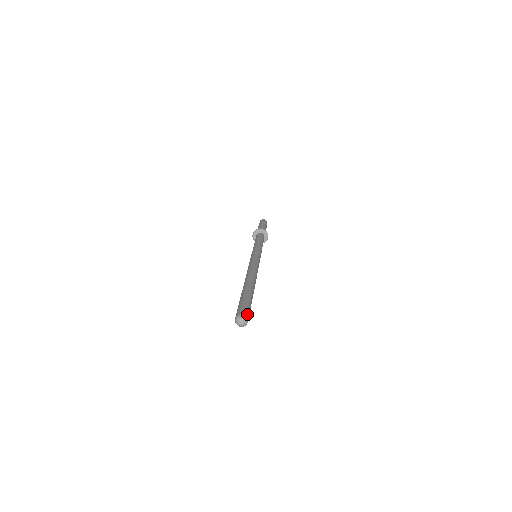
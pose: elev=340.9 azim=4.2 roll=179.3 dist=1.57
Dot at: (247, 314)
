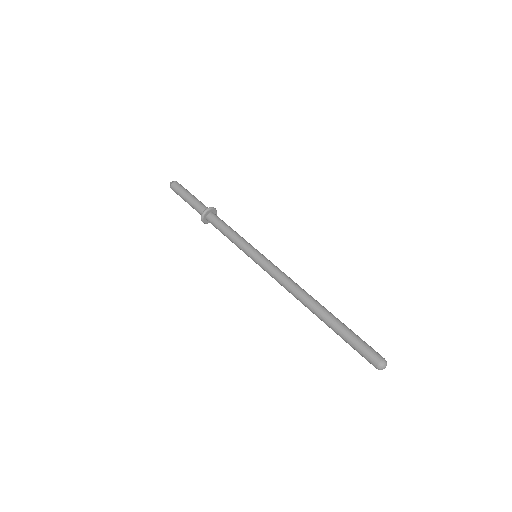
Dot at: (380, 356)
